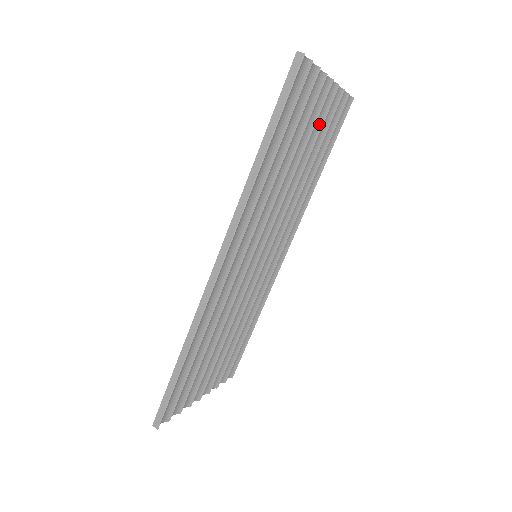
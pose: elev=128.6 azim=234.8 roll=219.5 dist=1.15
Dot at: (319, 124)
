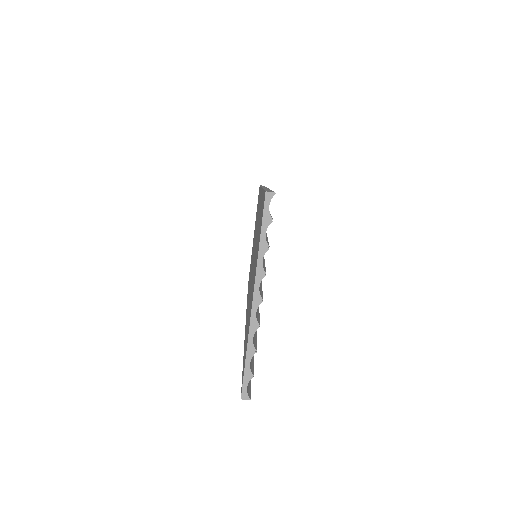
Dot at: occluded
